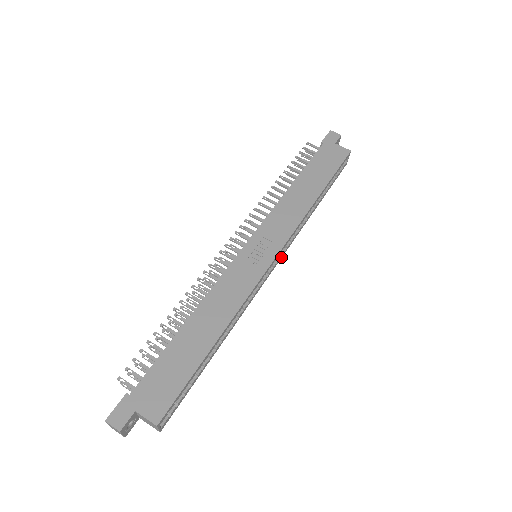
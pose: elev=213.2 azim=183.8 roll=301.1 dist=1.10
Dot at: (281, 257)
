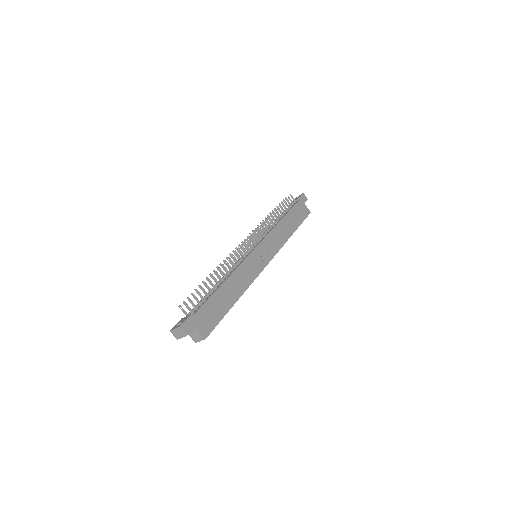
Dot at: occluded
